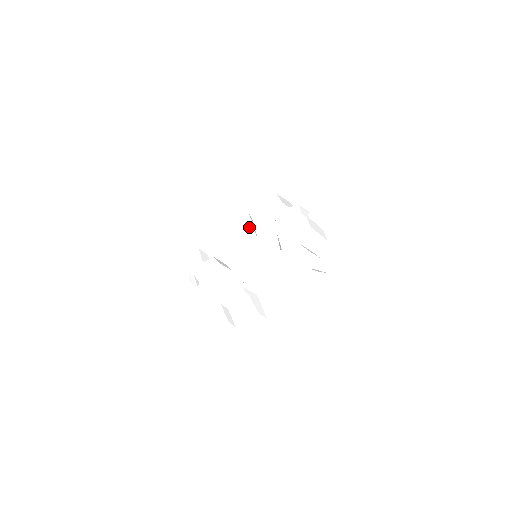
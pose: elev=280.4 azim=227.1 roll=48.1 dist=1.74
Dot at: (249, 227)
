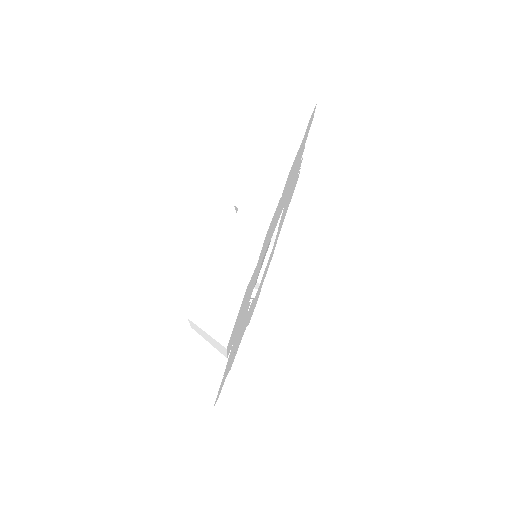
Dot at: occluded
